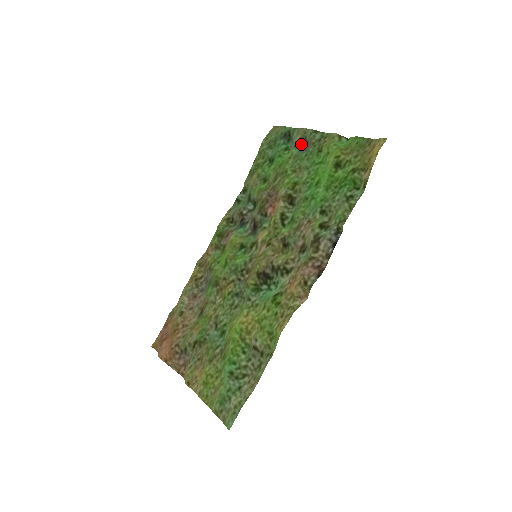
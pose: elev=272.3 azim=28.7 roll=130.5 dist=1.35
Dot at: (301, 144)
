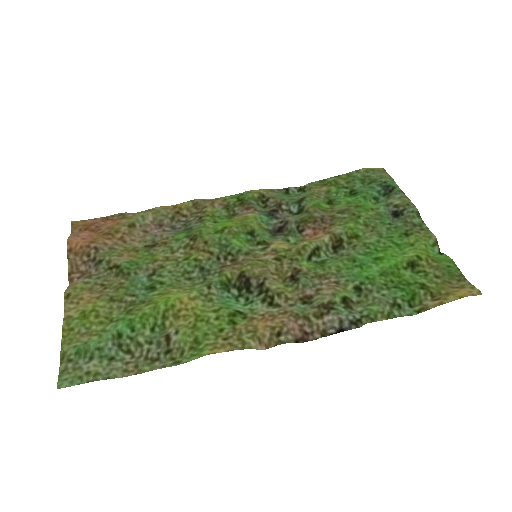
Dot at: (395, 210)
